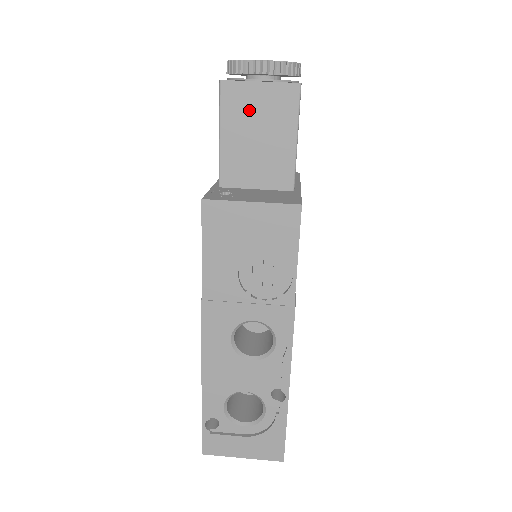
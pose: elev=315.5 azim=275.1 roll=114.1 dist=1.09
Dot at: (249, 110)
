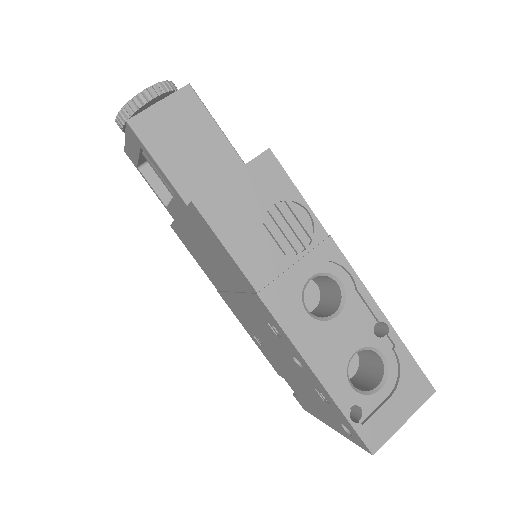
Dot at: (166, 128)
